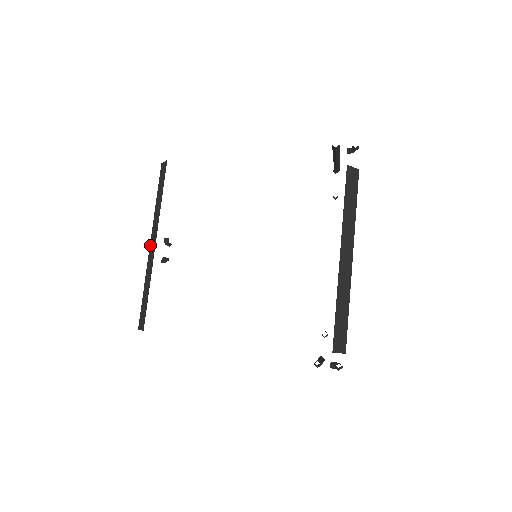
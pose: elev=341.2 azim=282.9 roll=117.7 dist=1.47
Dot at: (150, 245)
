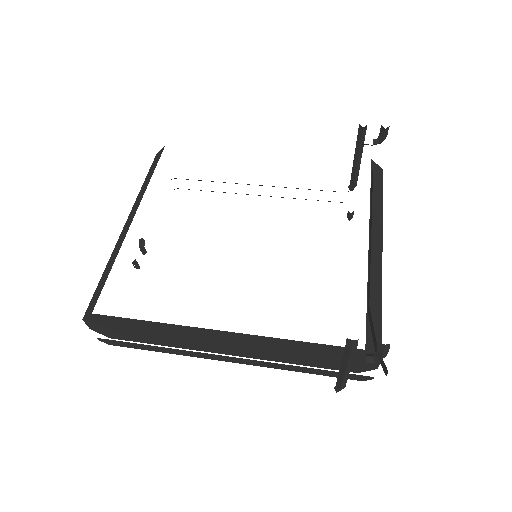
Dot at: (125, 225)
